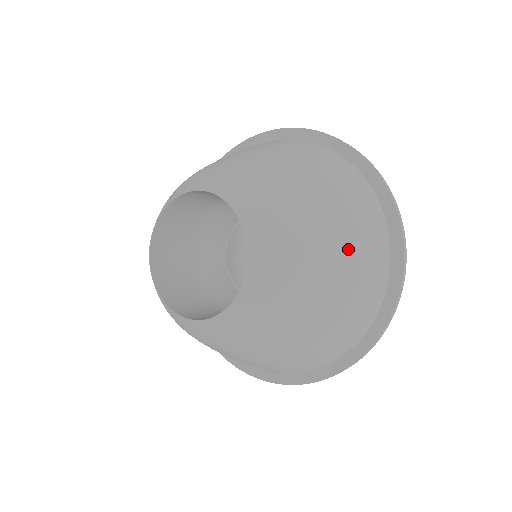
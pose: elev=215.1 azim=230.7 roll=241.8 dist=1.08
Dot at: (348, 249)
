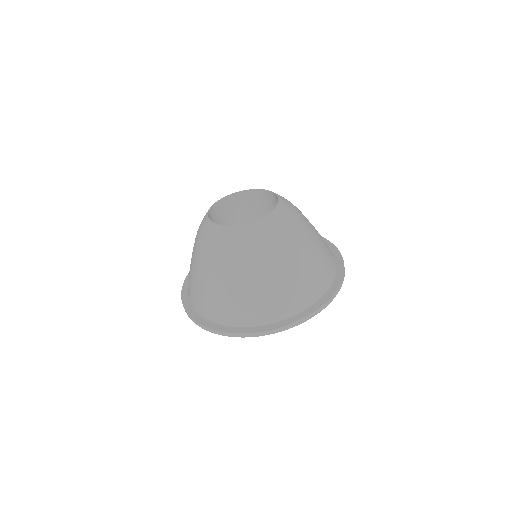
Dot at: (319, 243)
